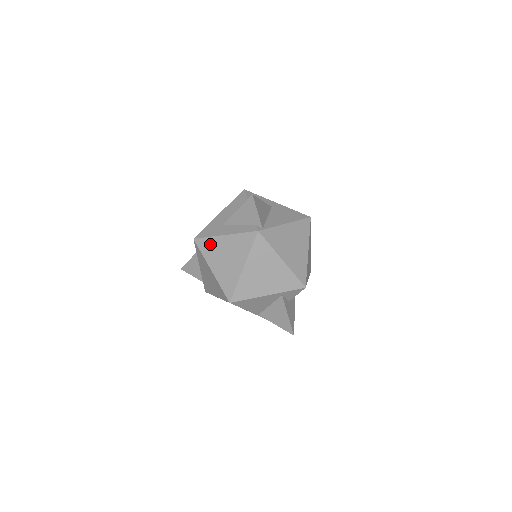
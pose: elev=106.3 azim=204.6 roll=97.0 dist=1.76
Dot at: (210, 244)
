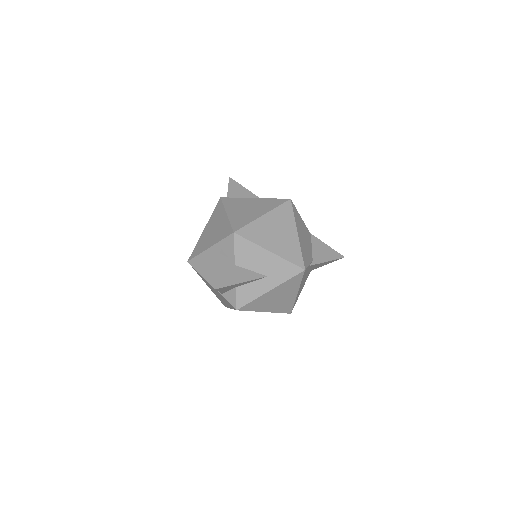
Dot at: occluded
